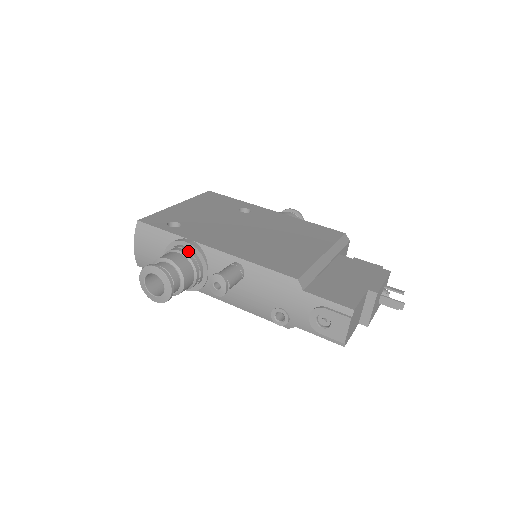
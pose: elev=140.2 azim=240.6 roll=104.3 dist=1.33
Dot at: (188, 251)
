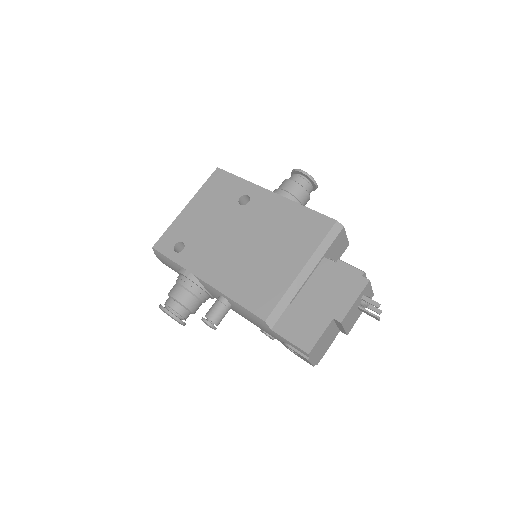
Dot at: (188, 284)
